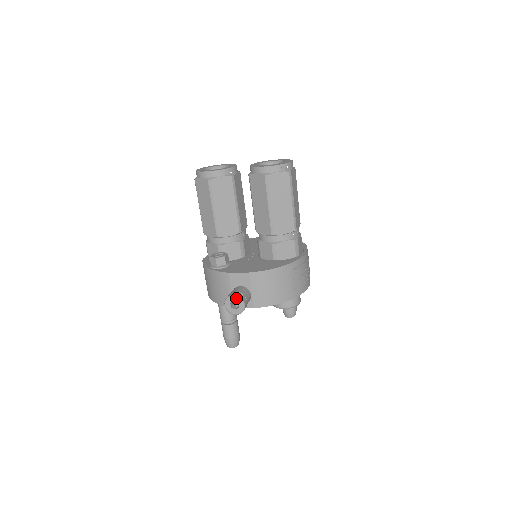
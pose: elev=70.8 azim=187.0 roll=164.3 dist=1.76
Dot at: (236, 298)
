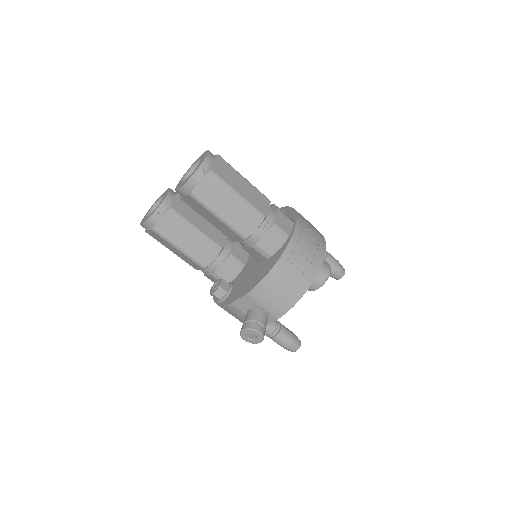
Dot at: (247, 331)
